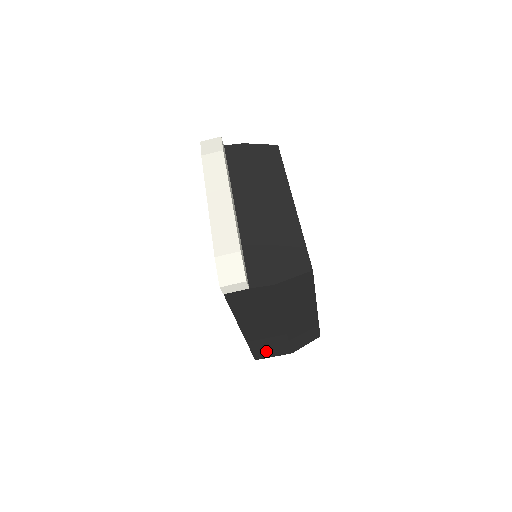
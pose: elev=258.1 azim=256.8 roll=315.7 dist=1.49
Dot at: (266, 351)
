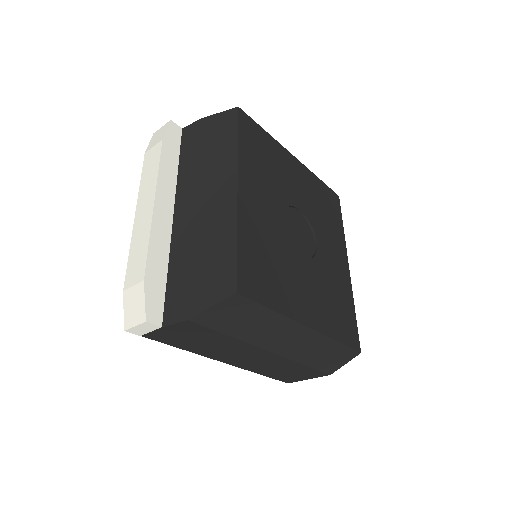
Dot at: (289, 375)
